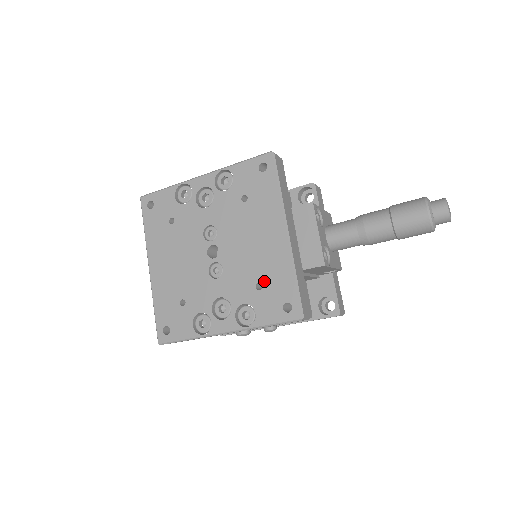
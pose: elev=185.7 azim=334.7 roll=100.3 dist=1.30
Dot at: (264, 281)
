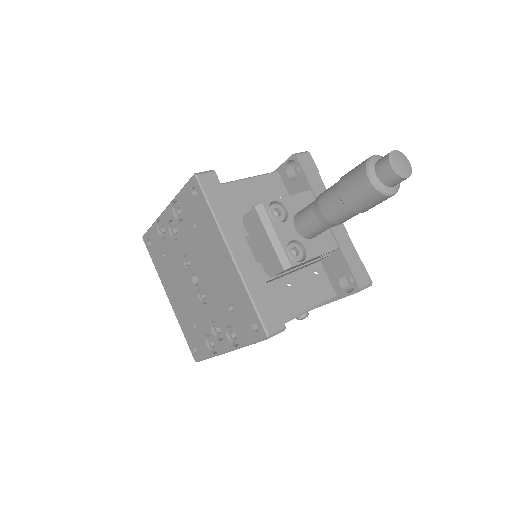
Dot at: (232, 303)
